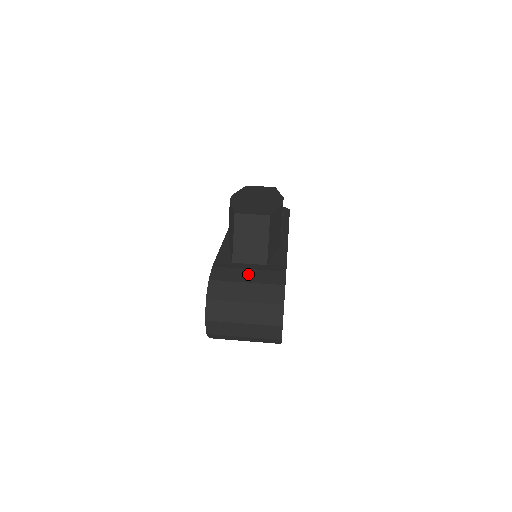
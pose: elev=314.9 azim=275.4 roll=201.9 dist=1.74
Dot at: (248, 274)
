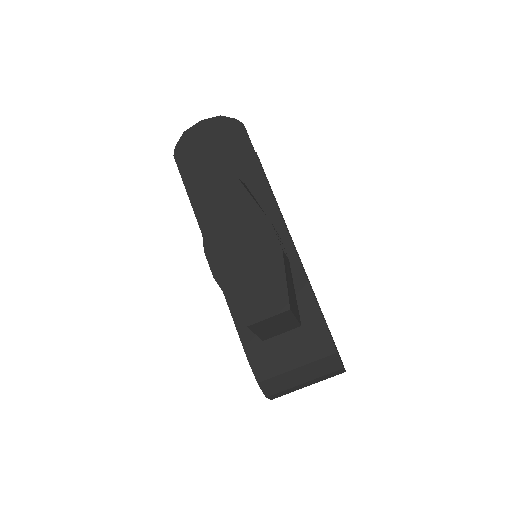
Dot at: (292, 356)
